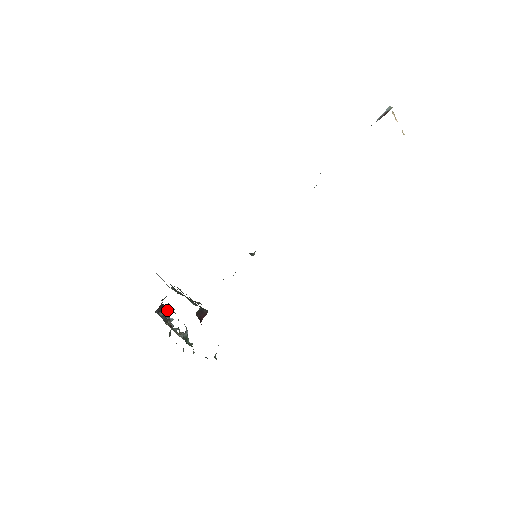
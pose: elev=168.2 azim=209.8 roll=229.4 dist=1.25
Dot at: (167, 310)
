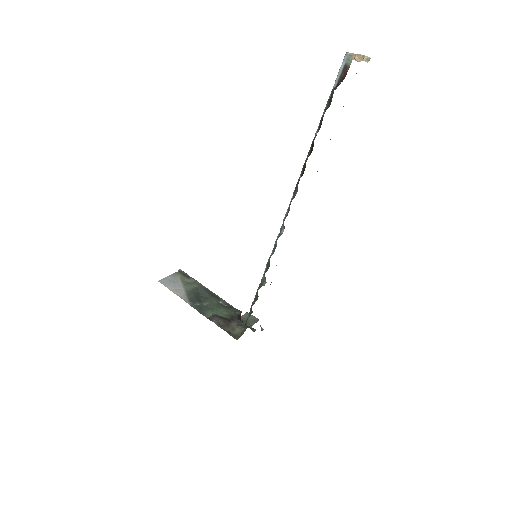
Dot at: occluded
